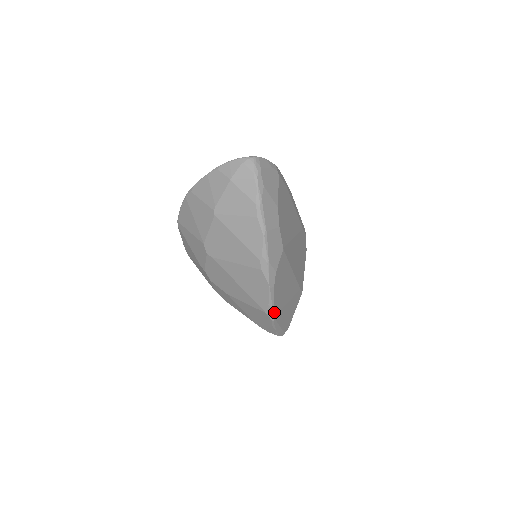
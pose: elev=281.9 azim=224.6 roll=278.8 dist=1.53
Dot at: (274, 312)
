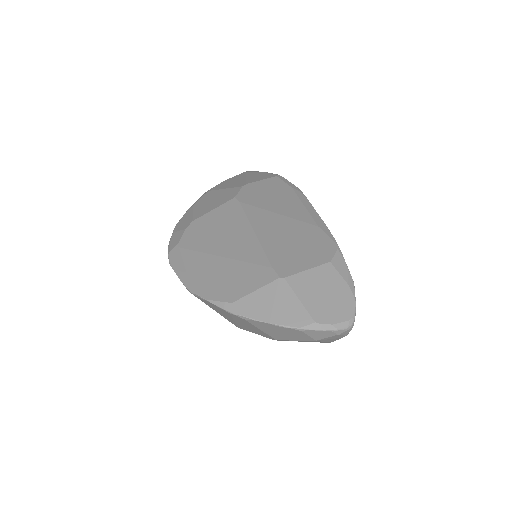
Dot at: occluded
